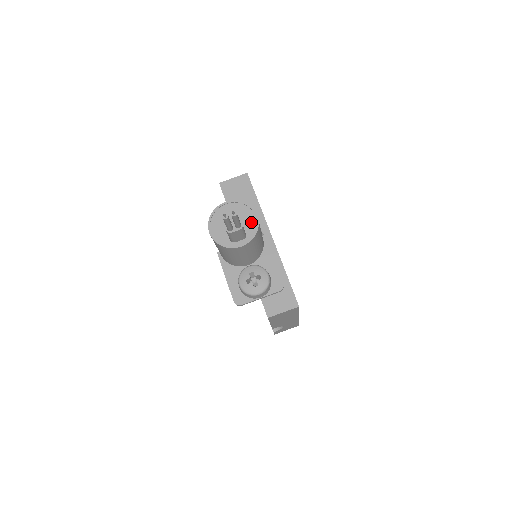
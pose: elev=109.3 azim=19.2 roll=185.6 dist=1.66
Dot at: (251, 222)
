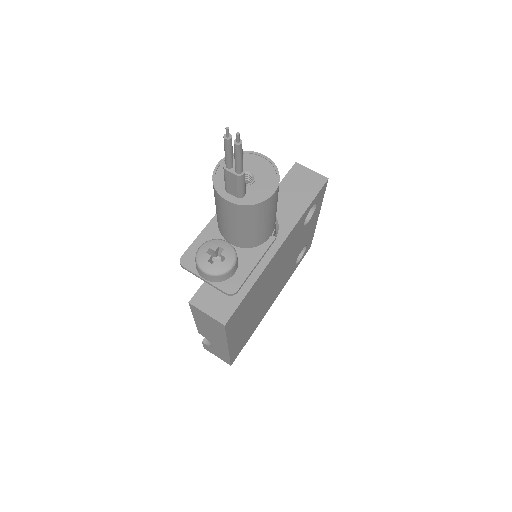
Dot at: (262, 192)
